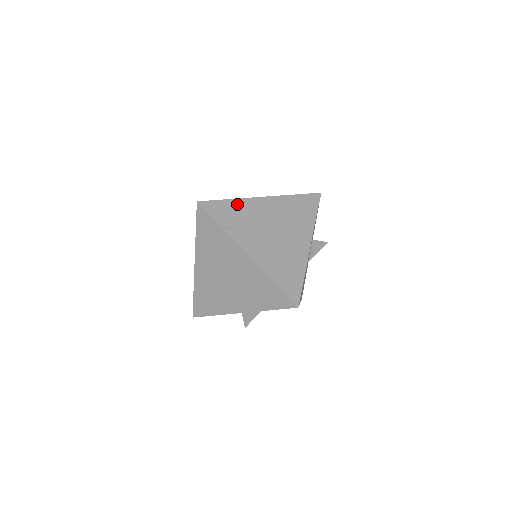
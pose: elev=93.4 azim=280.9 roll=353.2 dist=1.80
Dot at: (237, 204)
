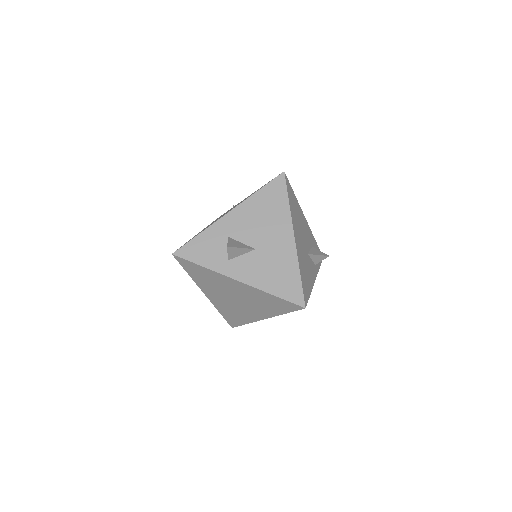
Dot at: occluded
